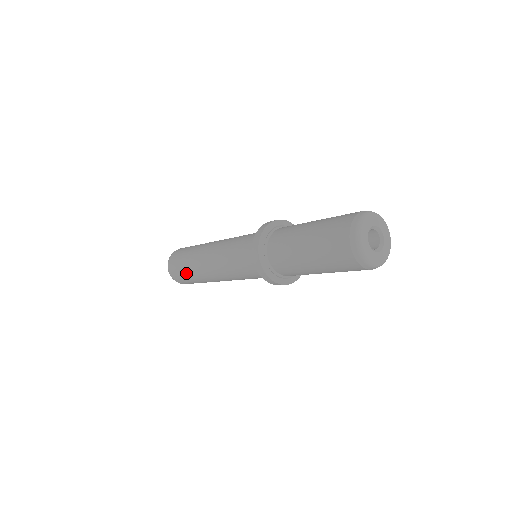
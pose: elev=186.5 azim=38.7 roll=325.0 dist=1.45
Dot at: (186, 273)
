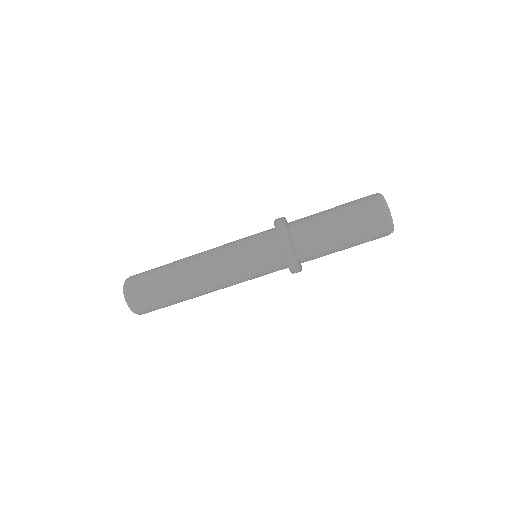
Dot at: (162, 292)
